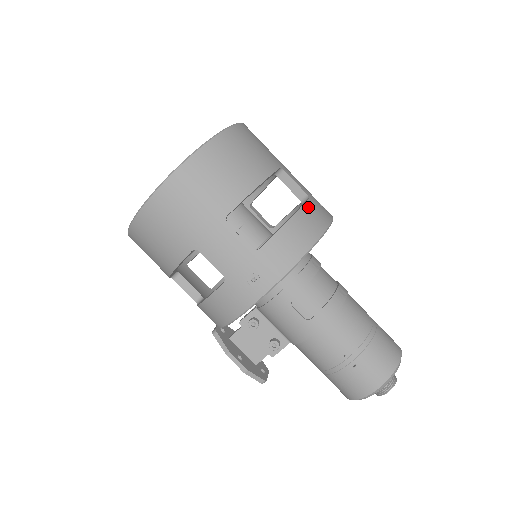
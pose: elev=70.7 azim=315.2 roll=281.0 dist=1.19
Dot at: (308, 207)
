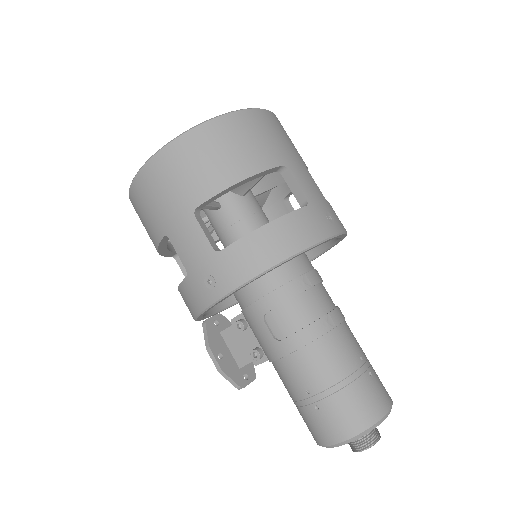
Dot at: (297, 216)
